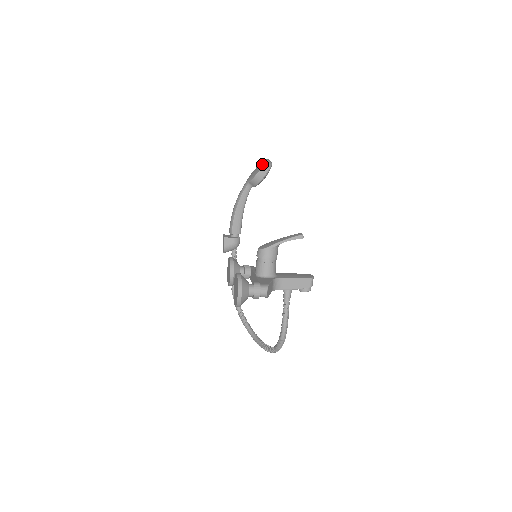
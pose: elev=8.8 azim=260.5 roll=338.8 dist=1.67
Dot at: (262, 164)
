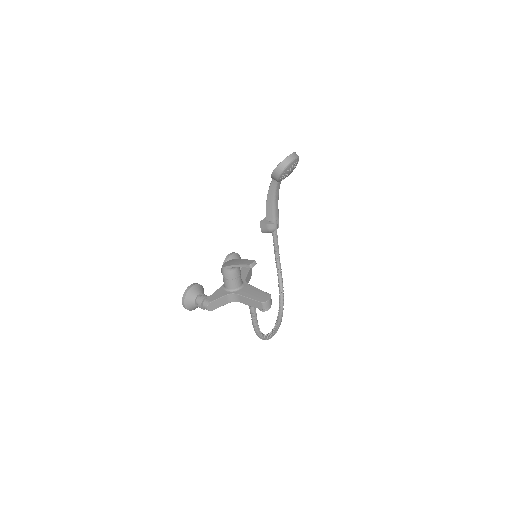
Dot at: occluded
